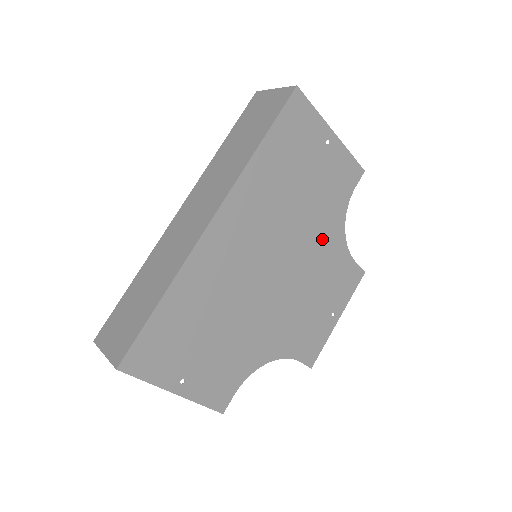
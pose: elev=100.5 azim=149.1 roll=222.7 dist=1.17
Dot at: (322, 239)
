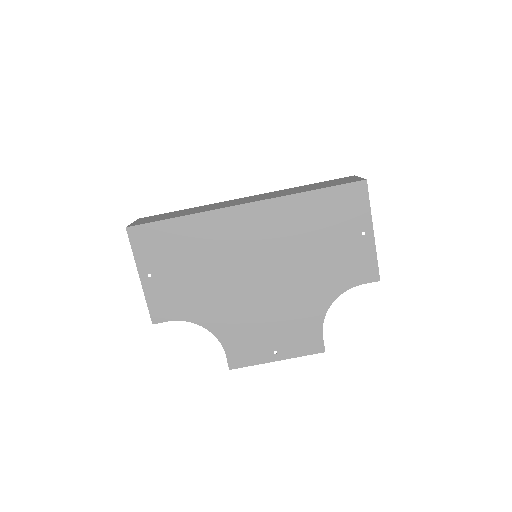
Dot at: (309, 292)
